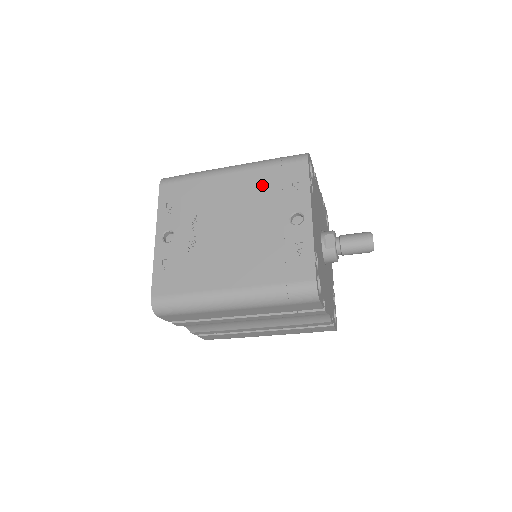
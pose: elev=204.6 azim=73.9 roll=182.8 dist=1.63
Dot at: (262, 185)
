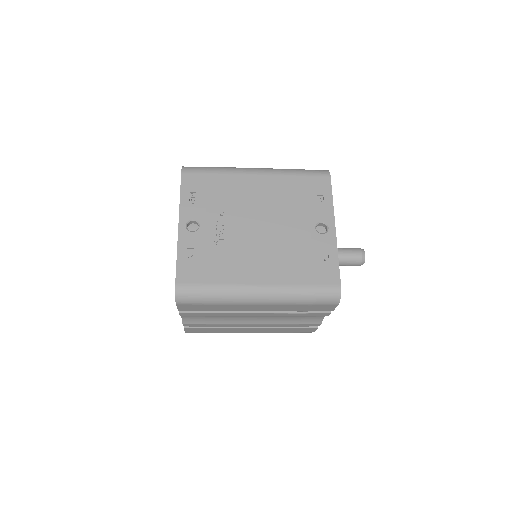
Dot at: (289, 192)
